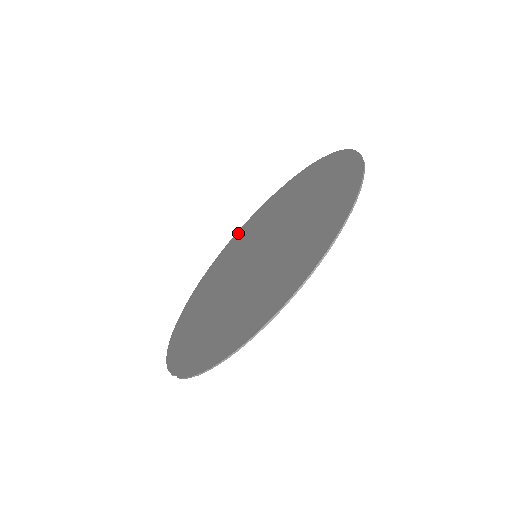
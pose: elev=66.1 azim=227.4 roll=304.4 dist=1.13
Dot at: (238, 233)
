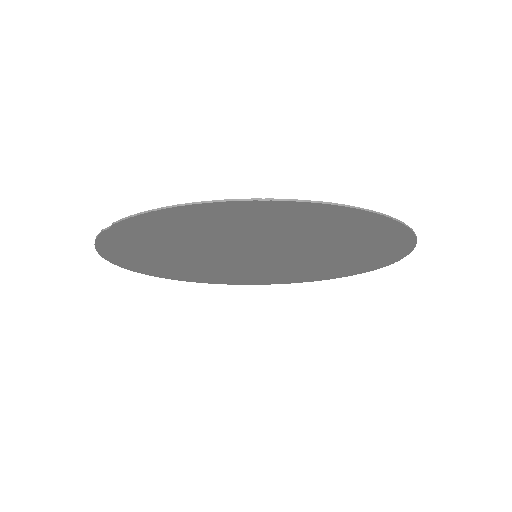
Dot at: occluded
